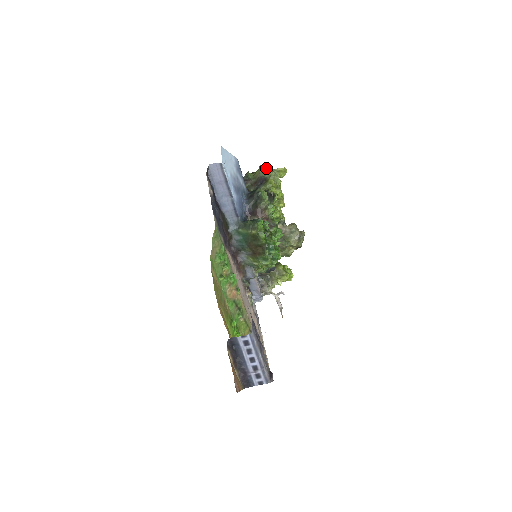
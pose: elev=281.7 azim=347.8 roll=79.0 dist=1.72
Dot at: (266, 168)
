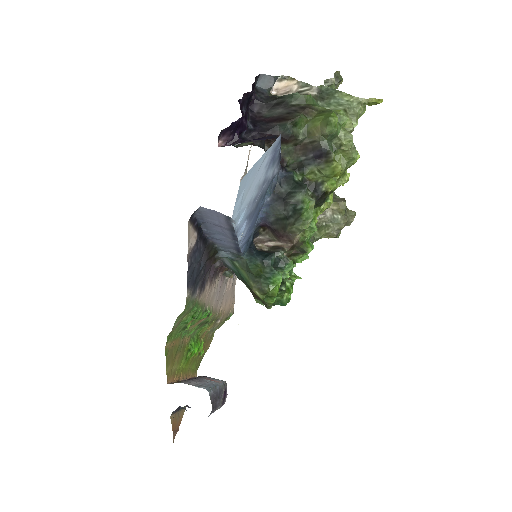
Dot at: (342, 116)
